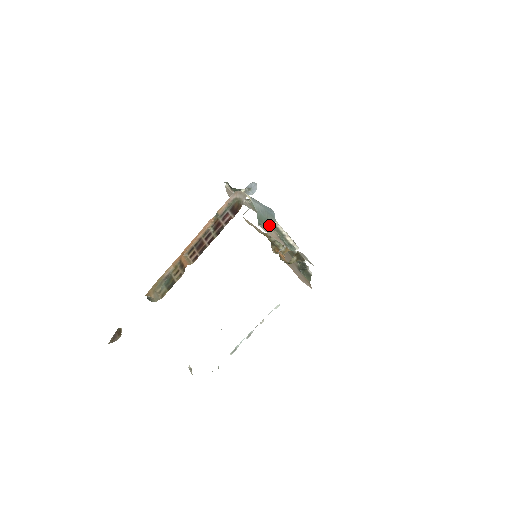
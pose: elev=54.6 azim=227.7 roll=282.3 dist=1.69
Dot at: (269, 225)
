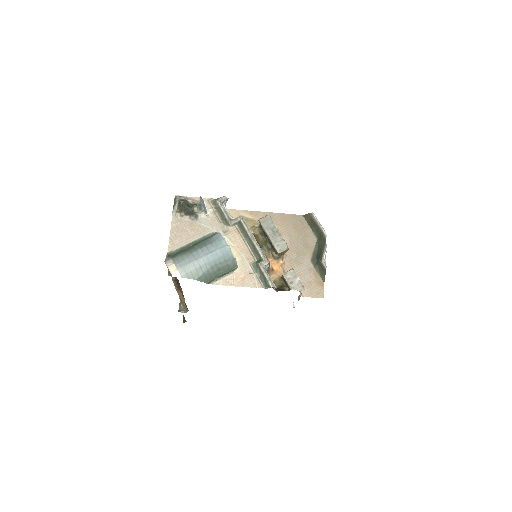
Dot at: (228, 269)
